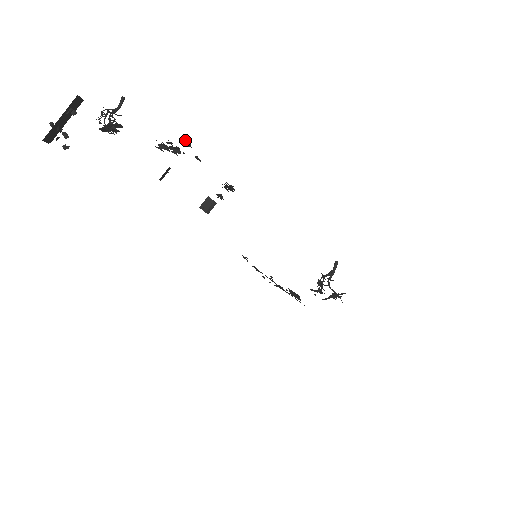
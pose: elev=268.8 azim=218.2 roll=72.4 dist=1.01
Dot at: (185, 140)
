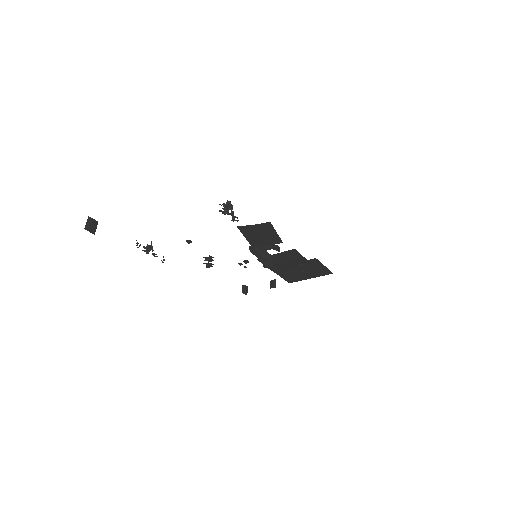
Dot at: (189, 242)
